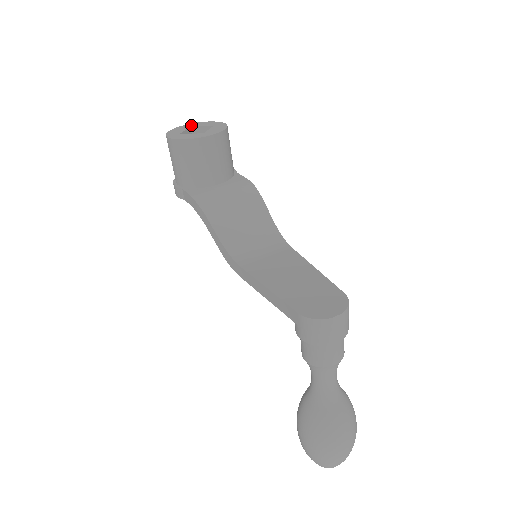
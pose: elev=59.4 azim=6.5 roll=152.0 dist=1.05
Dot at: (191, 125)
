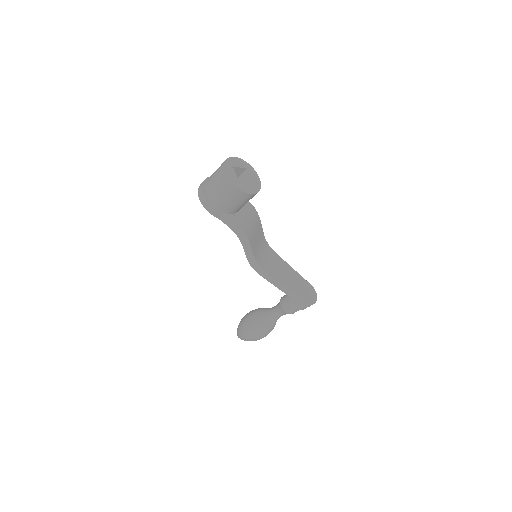
Dot at: (231, 163)
